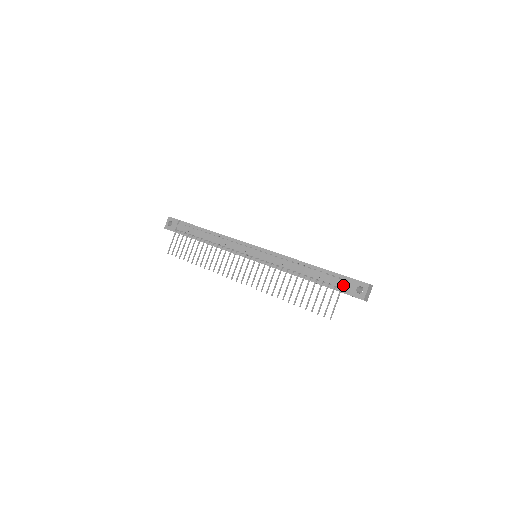
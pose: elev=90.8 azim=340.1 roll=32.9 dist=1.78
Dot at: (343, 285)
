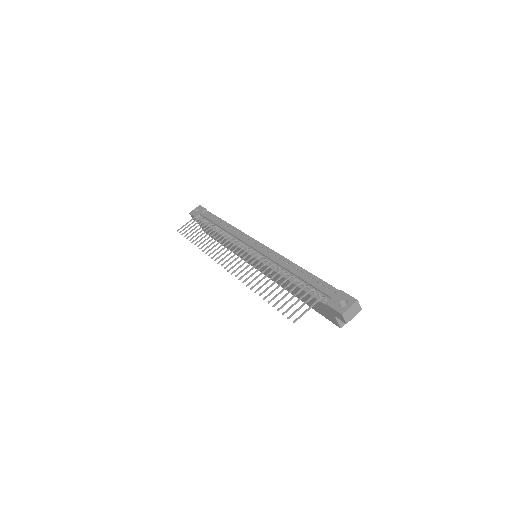
Dot at: (327, 294)
